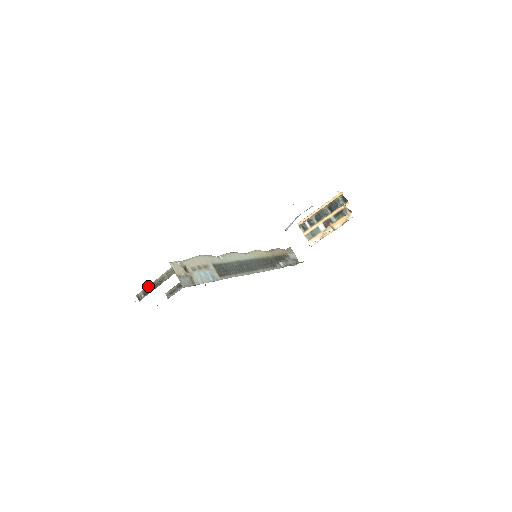
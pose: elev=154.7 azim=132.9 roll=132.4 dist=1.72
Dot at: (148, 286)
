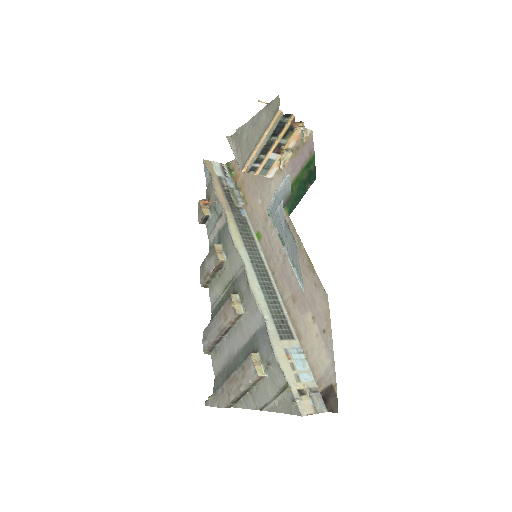
Dot at: (234, 399)
